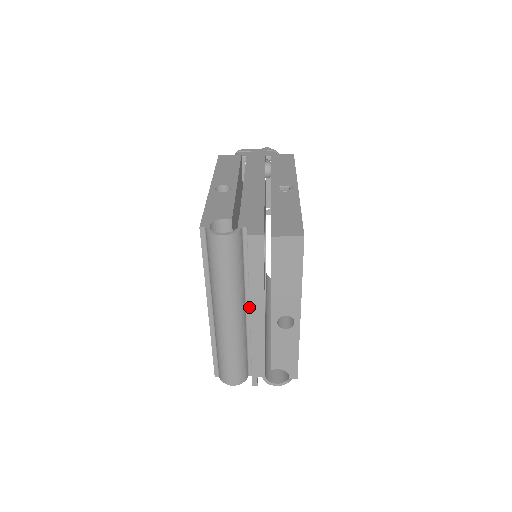
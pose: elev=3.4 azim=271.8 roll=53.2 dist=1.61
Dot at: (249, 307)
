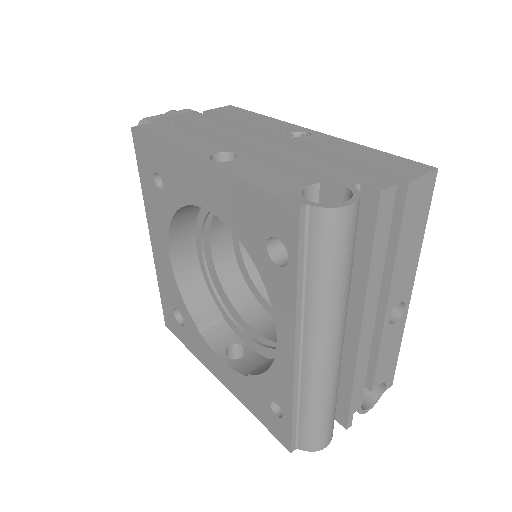
Dot at: occluded
